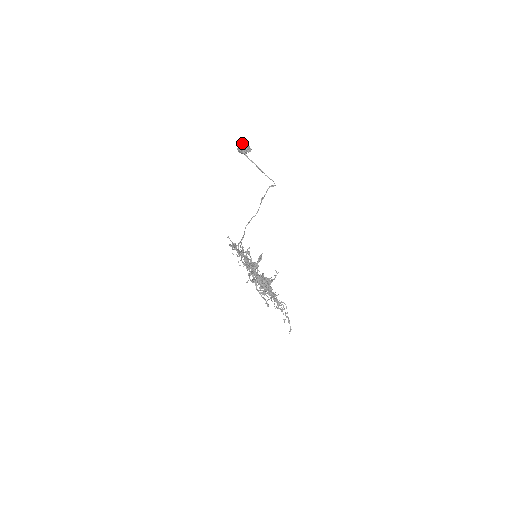
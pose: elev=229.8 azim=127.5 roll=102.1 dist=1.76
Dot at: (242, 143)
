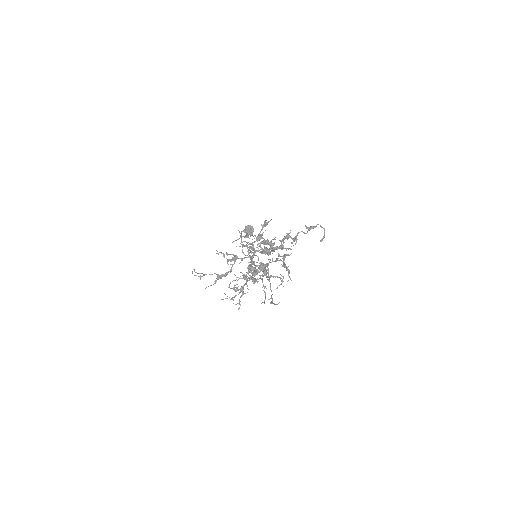
Dot at: occluded
